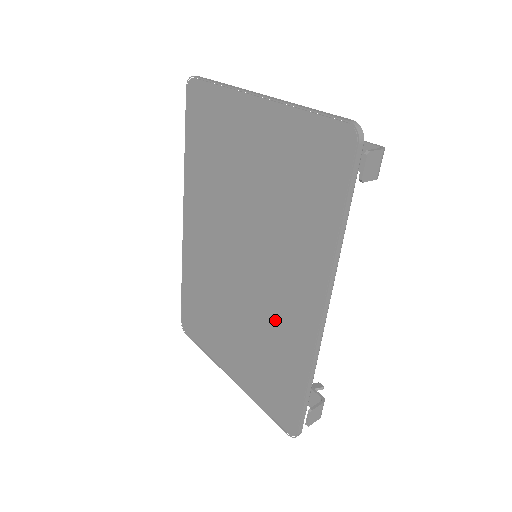
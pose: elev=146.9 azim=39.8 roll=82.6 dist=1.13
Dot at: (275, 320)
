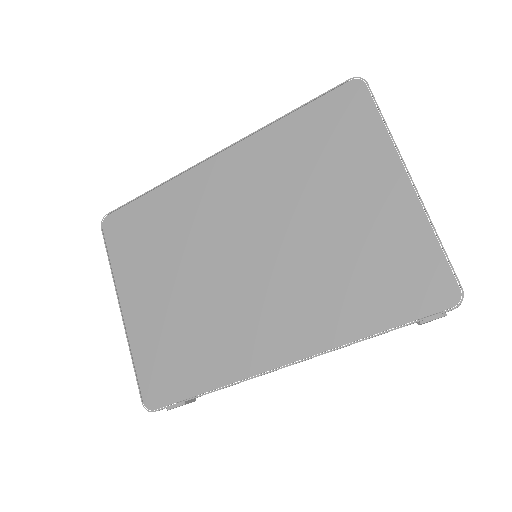
Dot at: (231, 324)
